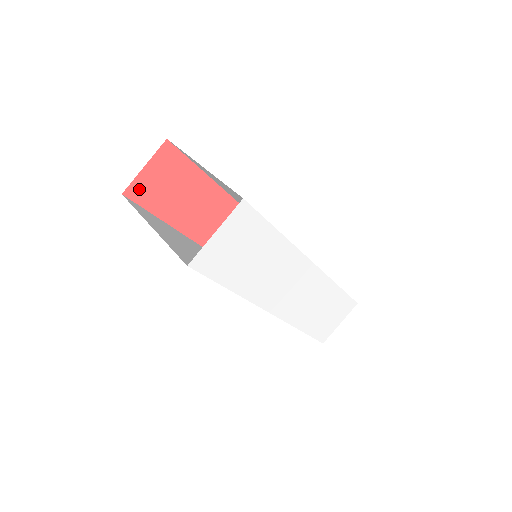
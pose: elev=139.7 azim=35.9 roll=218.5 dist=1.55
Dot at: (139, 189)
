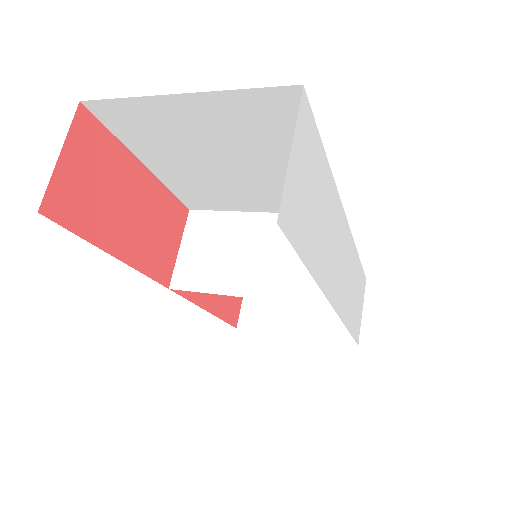
Dot at: (62, 199)
